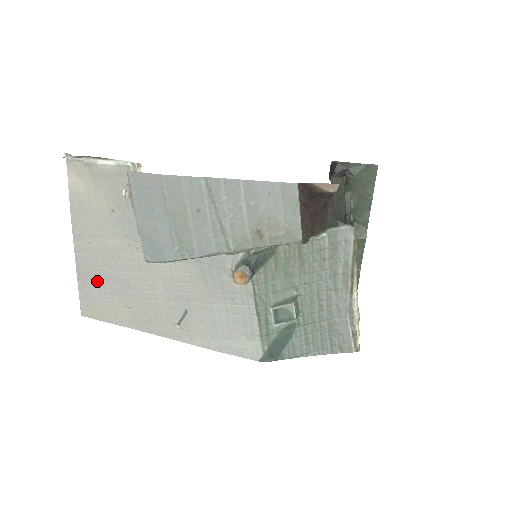
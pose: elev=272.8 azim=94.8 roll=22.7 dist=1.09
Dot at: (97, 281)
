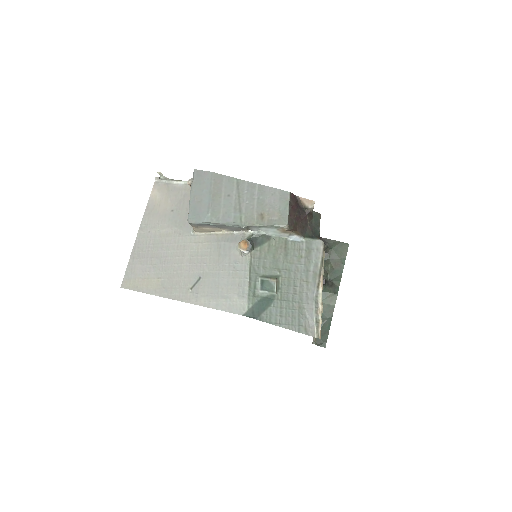
Dot at: (143, 259)
